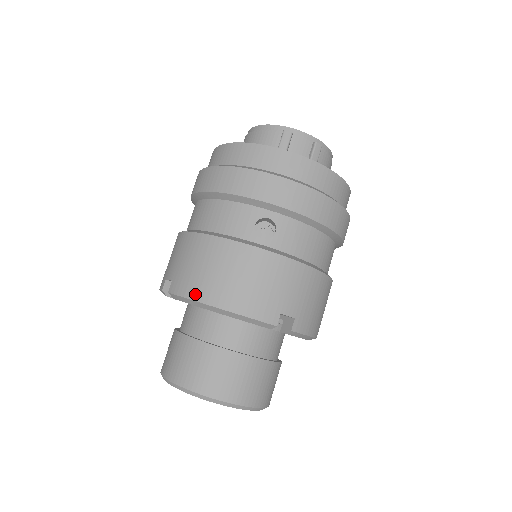
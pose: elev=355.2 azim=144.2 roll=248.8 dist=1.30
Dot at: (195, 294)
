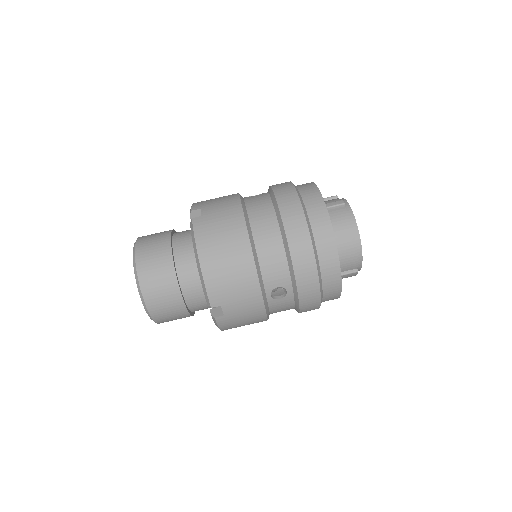
Dot at: occluded
